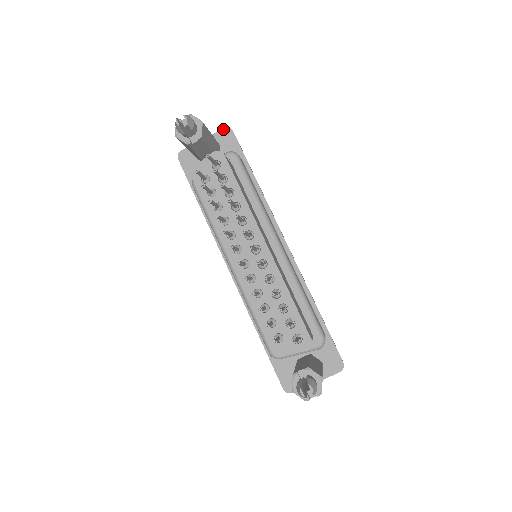
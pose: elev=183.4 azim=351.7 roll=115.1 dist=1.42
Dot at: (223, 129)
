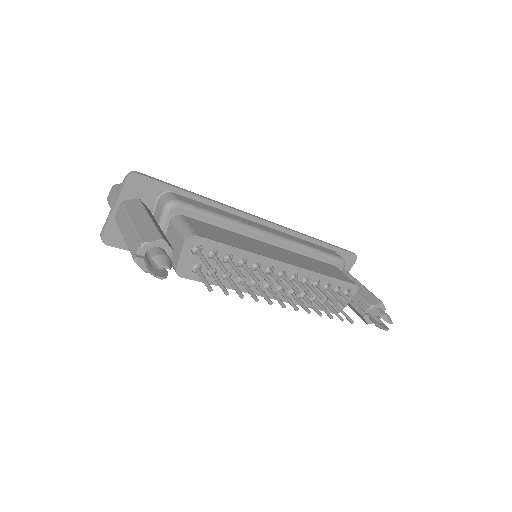
Dot at: (126, 181)
